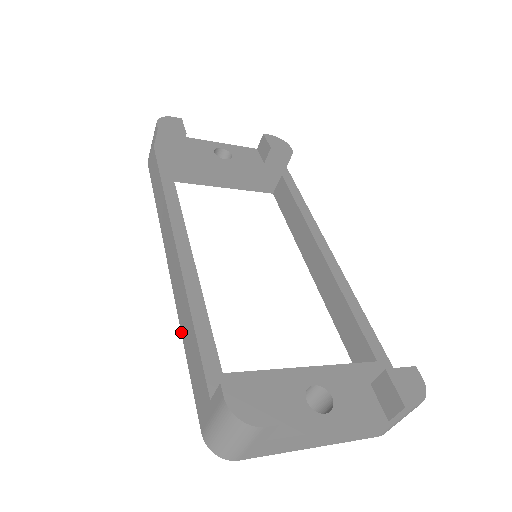
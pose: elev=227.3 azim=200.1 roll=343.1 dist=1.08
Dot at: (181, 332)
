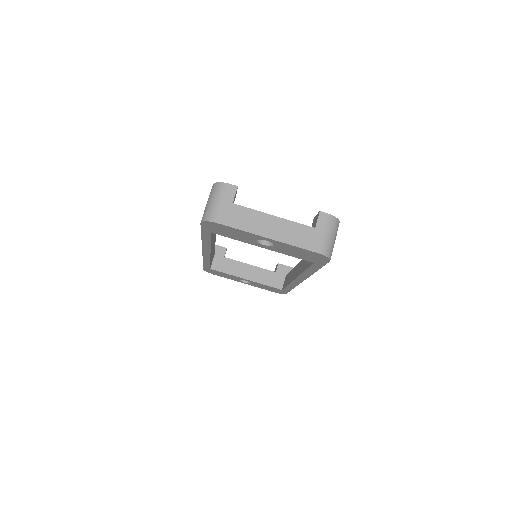
Dot at: (201, 239)
